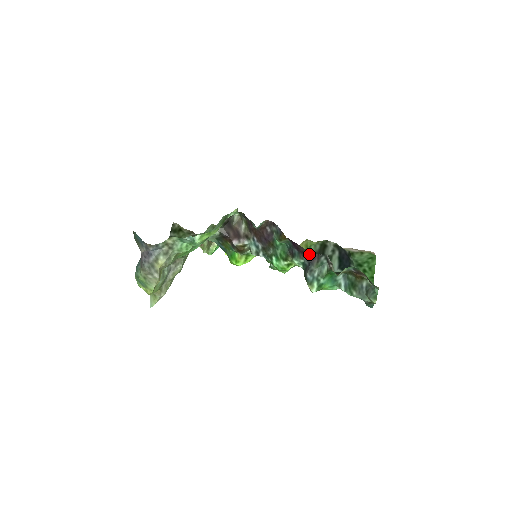
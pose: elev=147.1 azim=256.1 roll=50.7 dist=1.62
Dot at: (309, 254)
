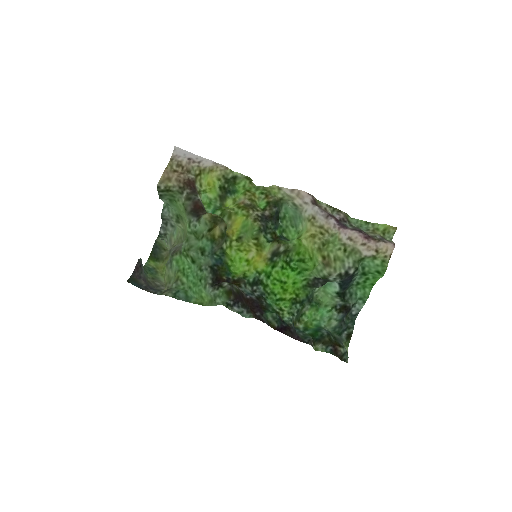
Dot at: (294, 338)
